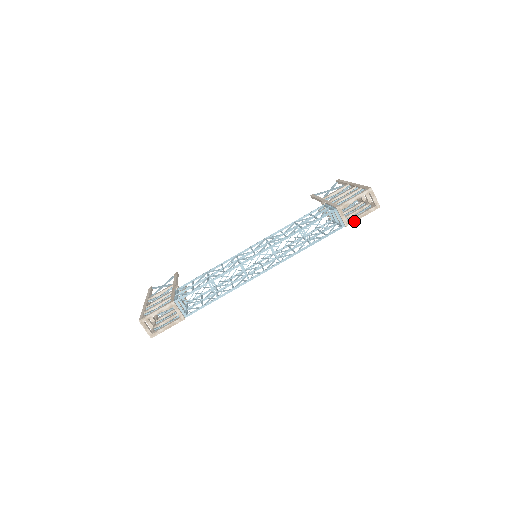
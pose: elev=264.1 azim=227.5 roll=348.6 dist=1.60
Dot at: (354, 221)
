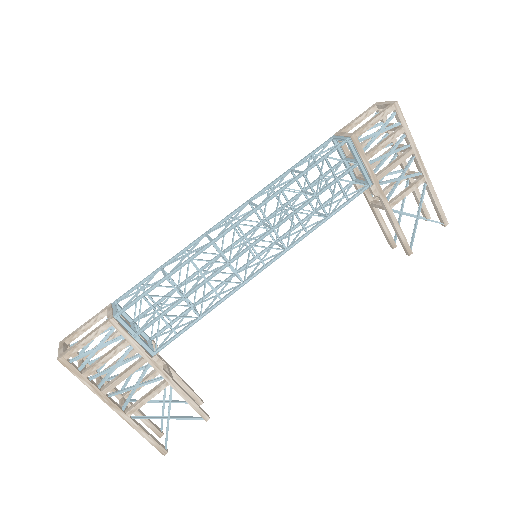
Dot at: (362, 128)
